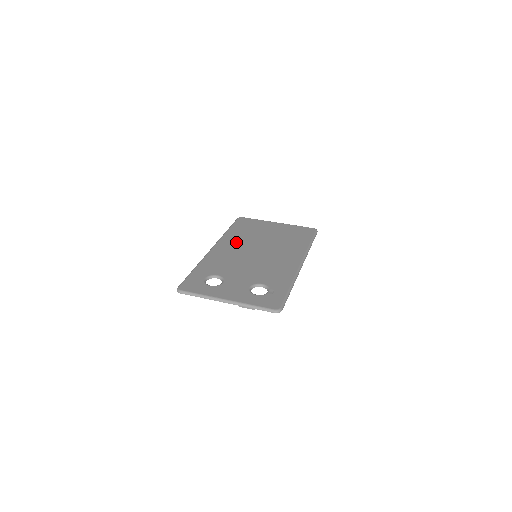
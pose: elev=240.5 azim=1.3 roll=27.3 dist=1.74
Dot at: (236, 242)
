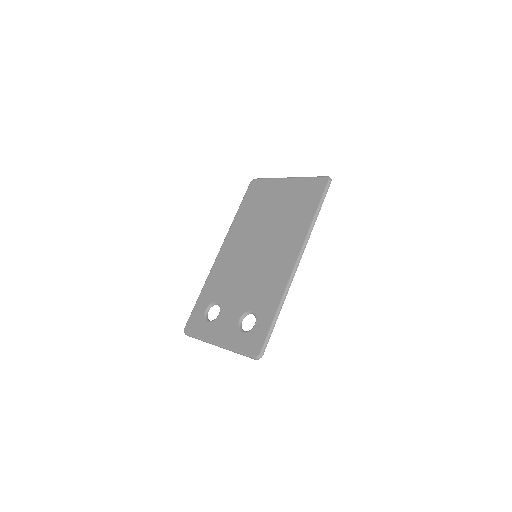
Dot at: (240, 235)
